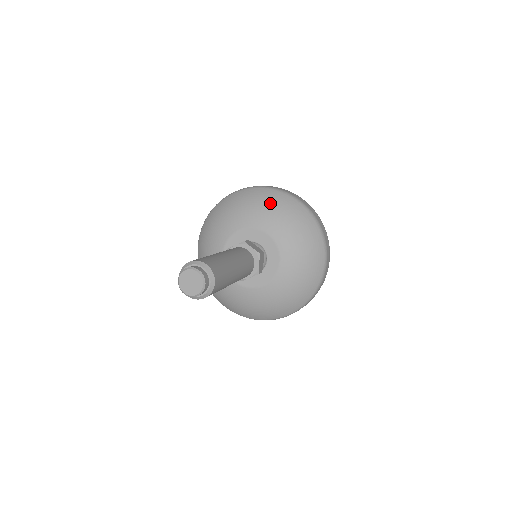
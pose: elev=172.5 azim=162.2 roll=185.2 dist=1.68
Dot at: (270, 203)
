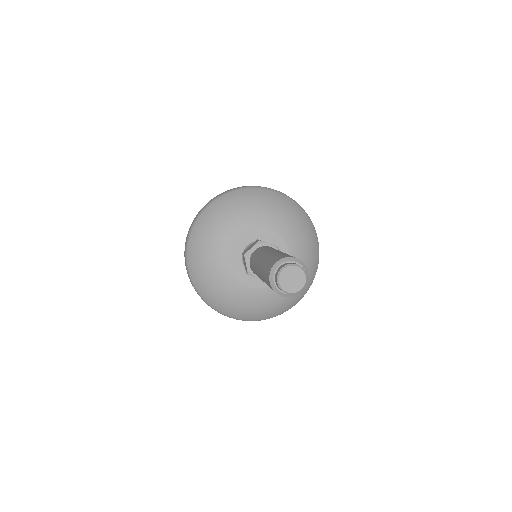
Dot at: (258, 200)
